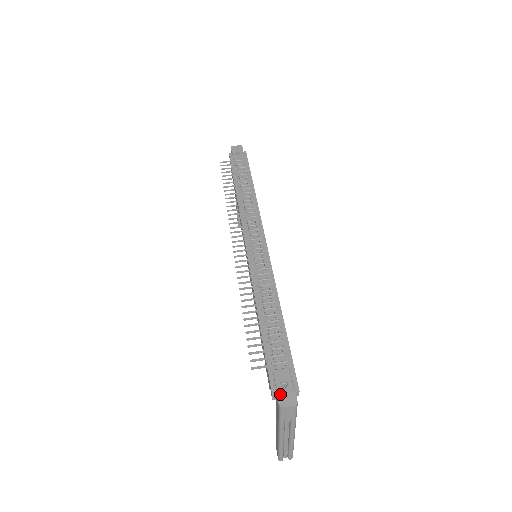
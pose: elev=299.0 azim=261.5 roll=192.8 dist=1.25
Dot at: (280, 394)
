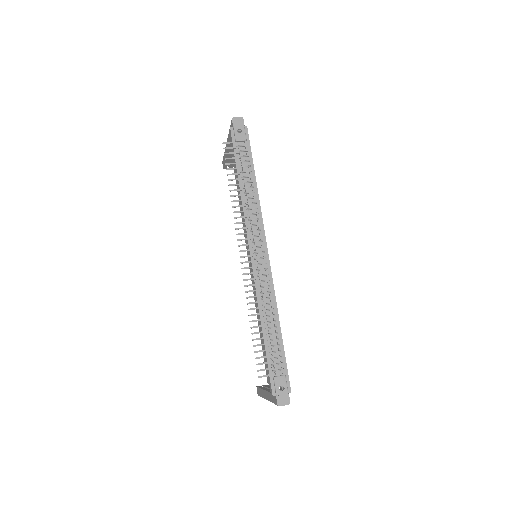
Dot at: (278, 396)
